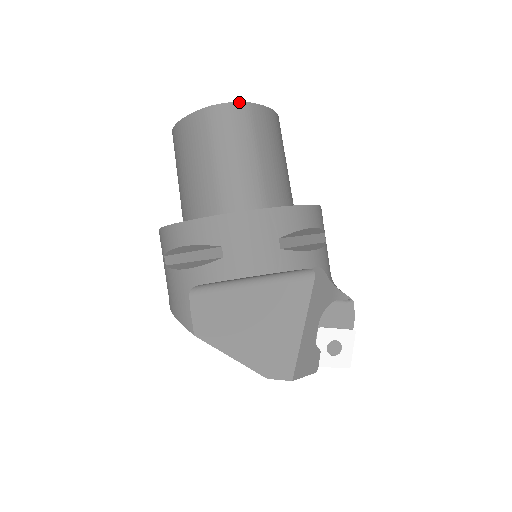
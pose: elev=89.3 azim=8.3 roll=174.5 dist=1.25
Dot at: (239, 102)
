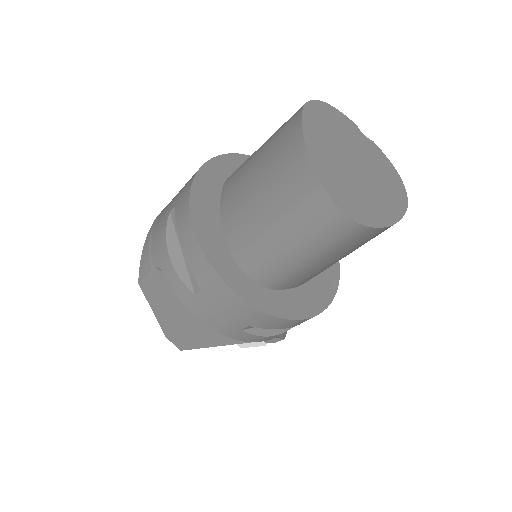
Dot at: (355, 221)
